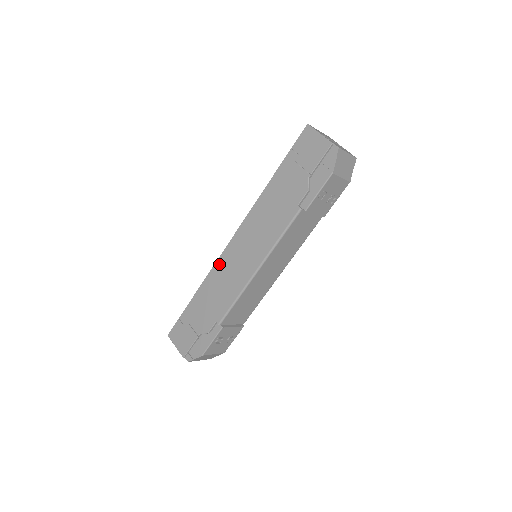
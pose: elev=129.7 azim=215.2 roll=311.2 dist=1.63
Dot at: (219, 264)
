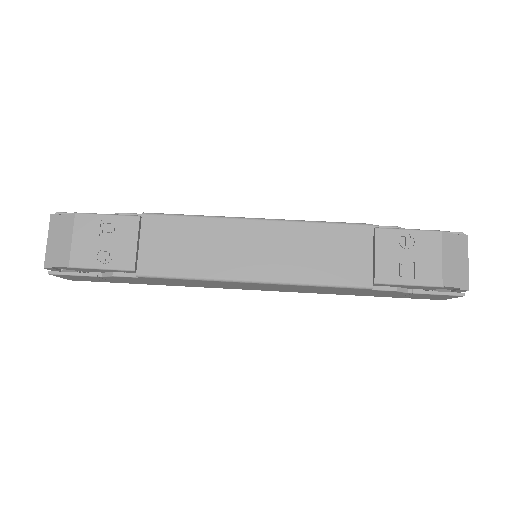
Dot at: occluded
